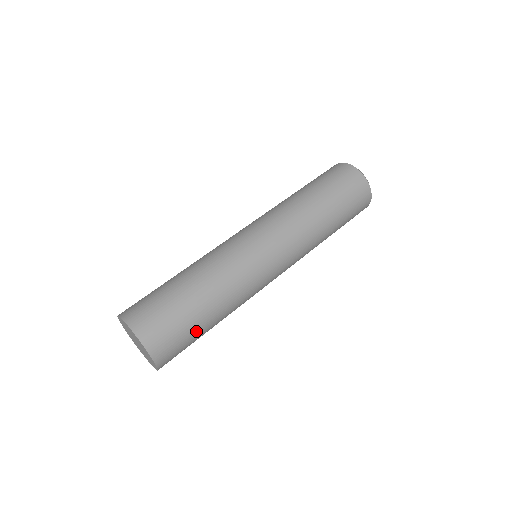
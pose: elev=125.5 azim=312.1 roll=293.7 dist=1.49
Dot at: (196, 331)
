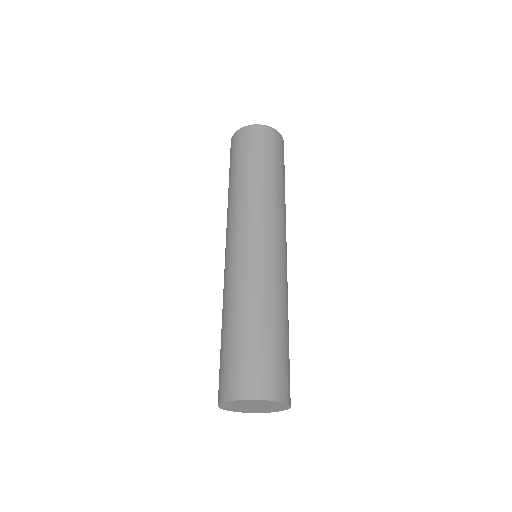
Dot at: (273, 346)
